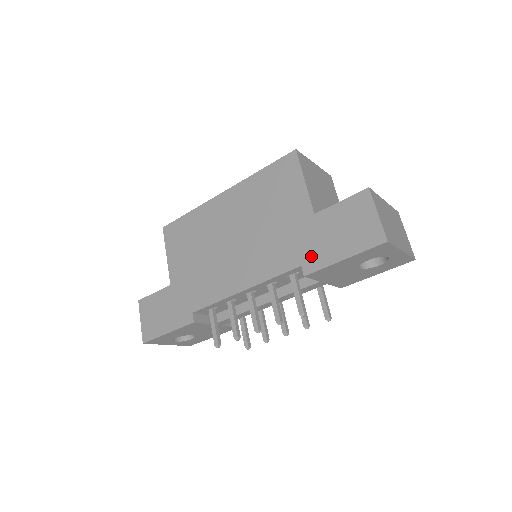
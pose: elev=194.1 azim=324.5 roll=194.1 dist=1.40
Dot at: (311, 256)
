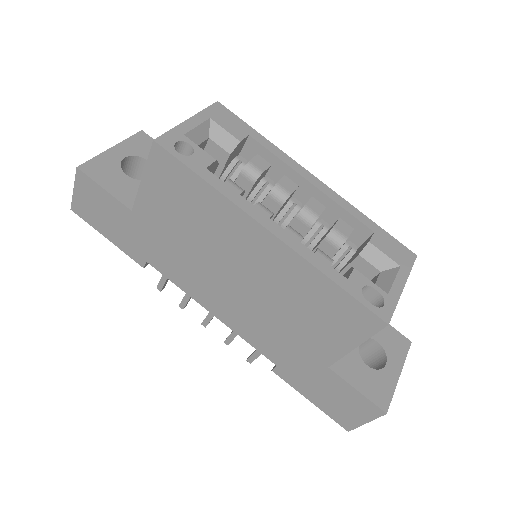
Dot at: (291, 373)
